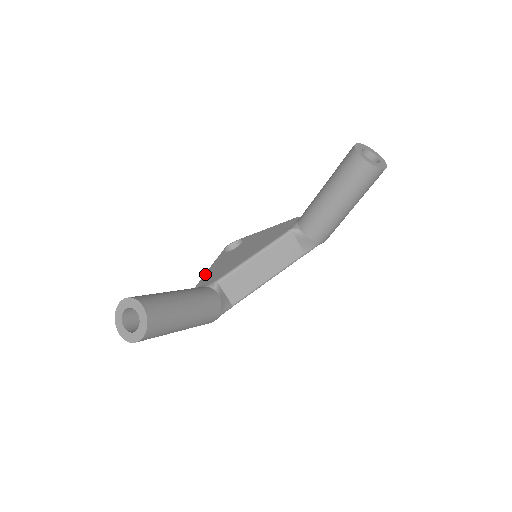
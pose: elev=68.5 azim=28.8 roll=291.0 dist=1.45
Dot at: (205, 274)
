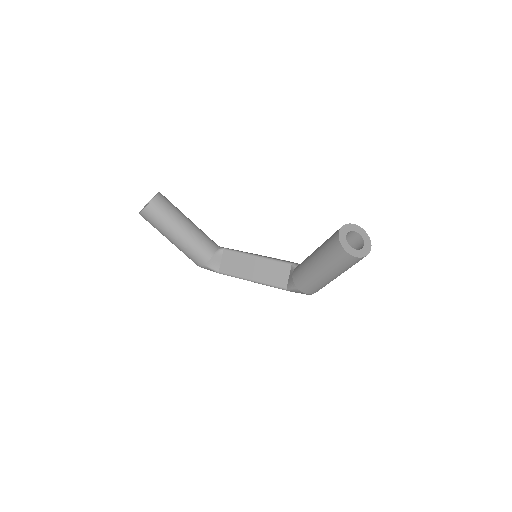
Dot at: (238, 250)
